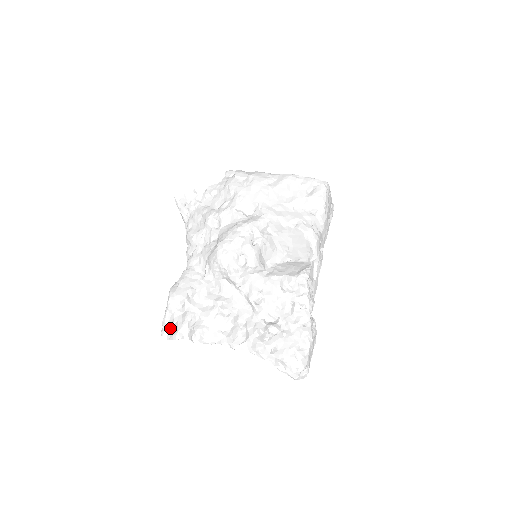
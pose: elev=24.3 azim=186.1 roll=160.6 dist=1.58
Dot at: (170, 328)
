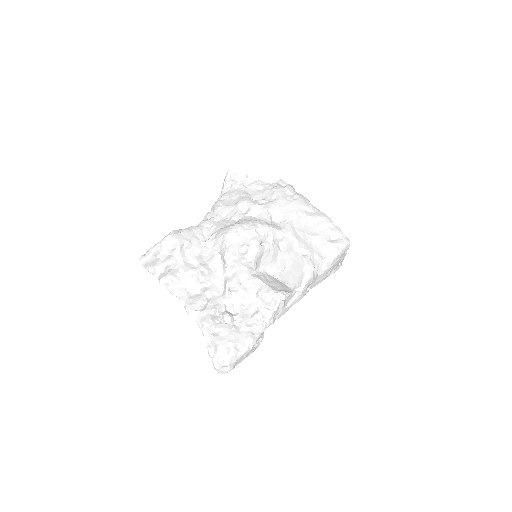
Dot at: (151, 258)
